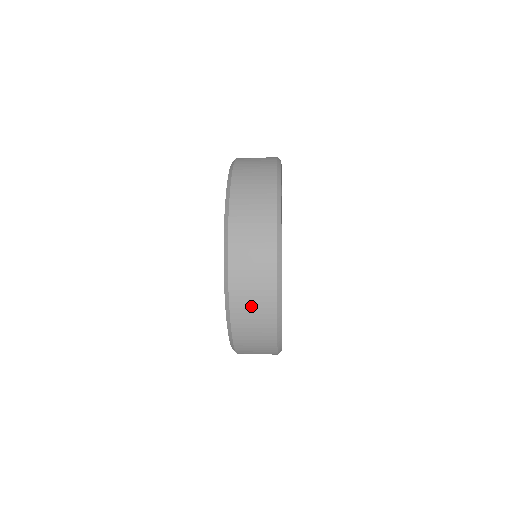
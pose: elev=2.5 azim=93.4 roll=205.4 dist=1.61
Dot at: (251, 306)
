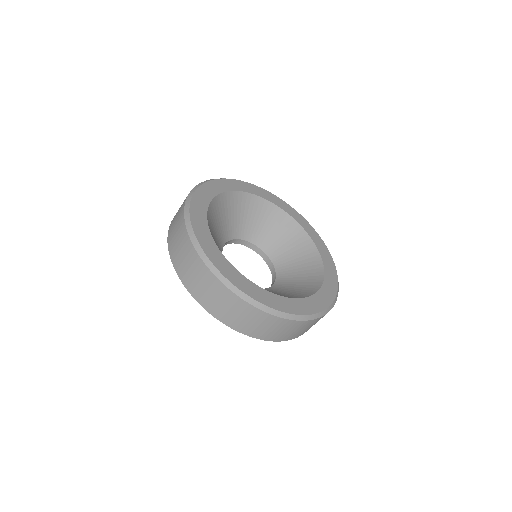
Dot at: (185, 263)
